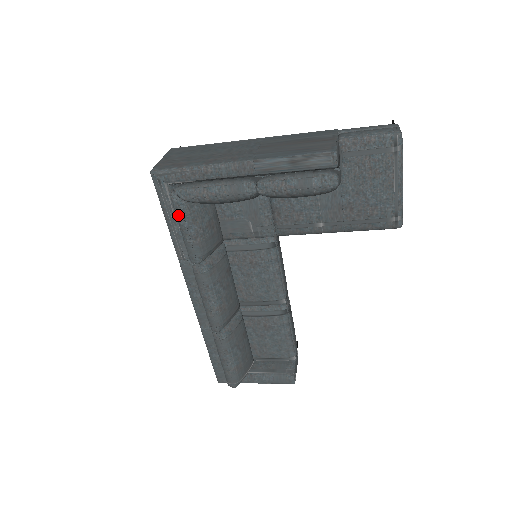
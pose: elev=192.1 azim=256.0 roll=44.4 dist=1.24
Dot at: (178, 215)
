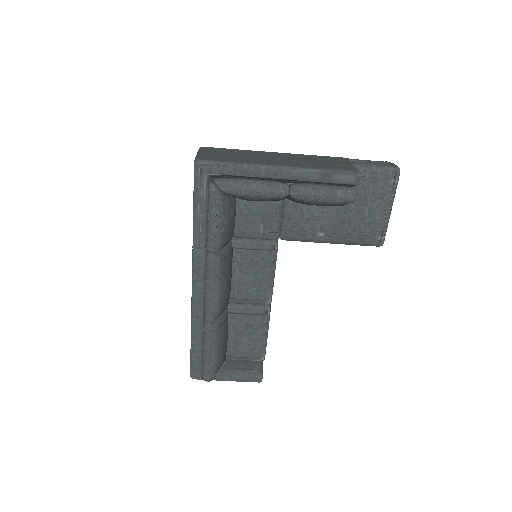
Dot at: (212, 204)
